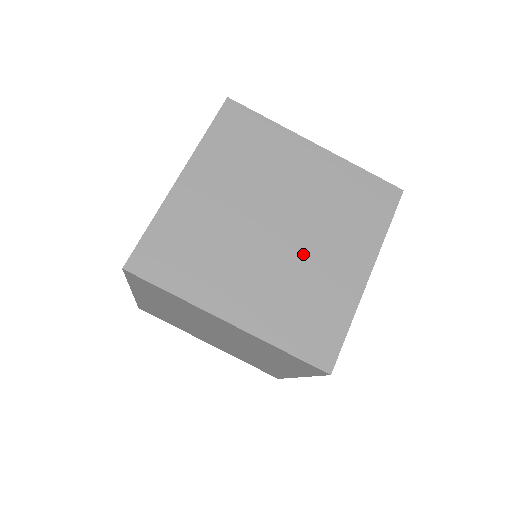
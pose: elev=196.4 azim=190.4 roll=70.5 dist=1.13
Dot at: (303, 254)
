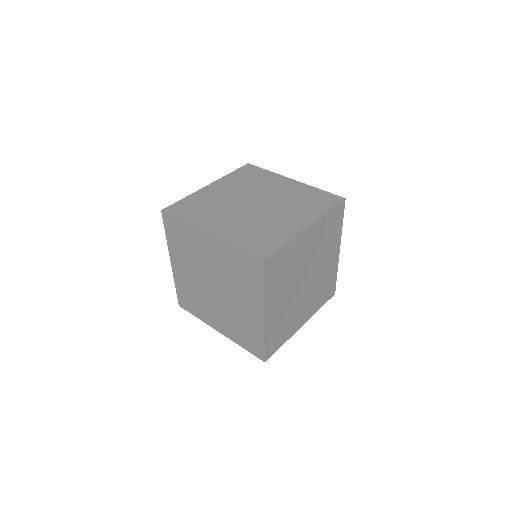
Dot at: (266, 215)
